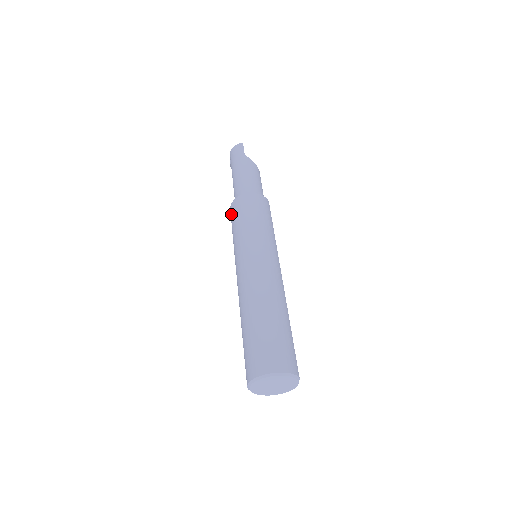
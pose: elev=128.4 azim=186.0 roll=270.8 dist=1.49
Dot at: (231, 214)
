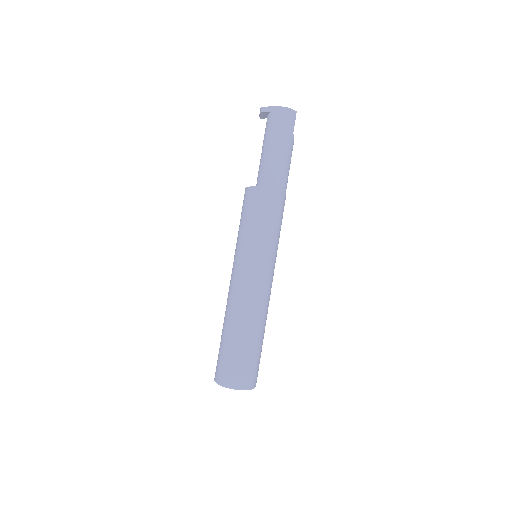
Dot at: (258, 200)
